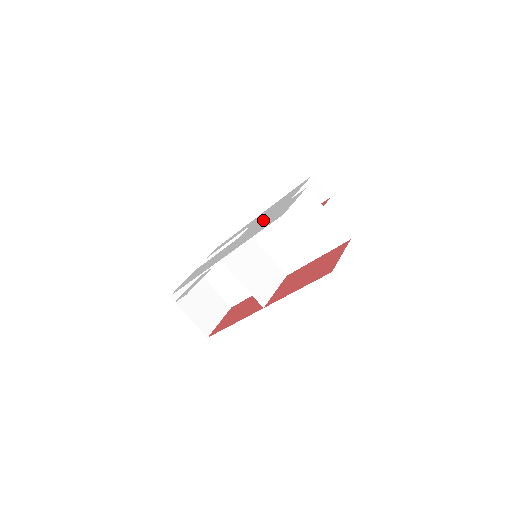
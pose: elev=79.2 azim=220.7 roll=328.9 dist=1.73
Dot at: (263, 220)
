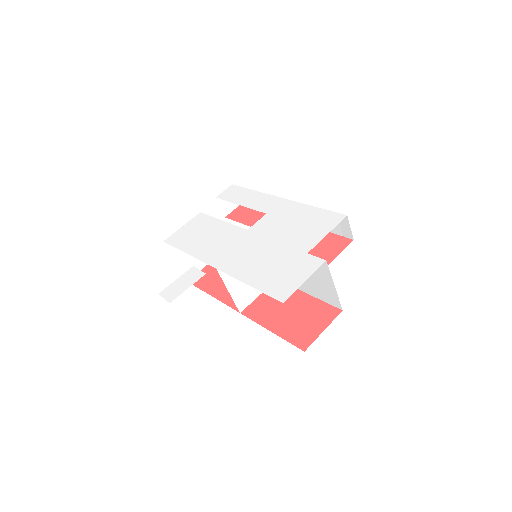
Dot at: (274, 246)
